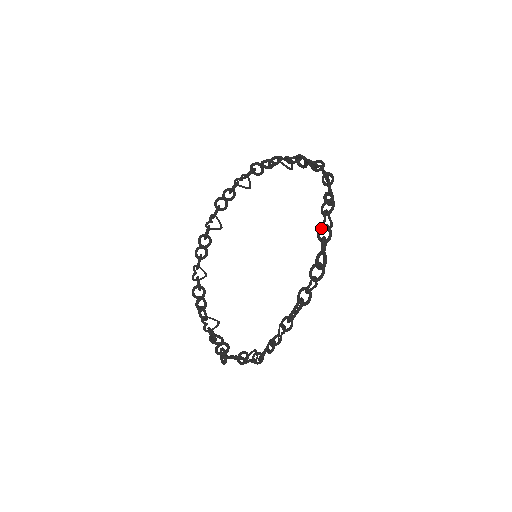
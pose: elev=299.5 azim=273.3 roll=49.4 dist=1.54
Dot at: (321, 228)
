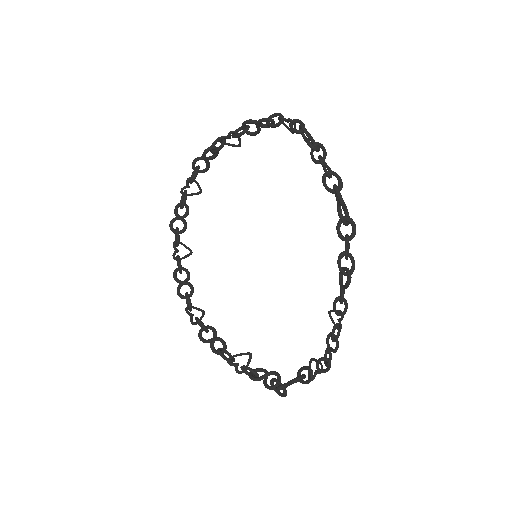
Dot at: (325, 178)
